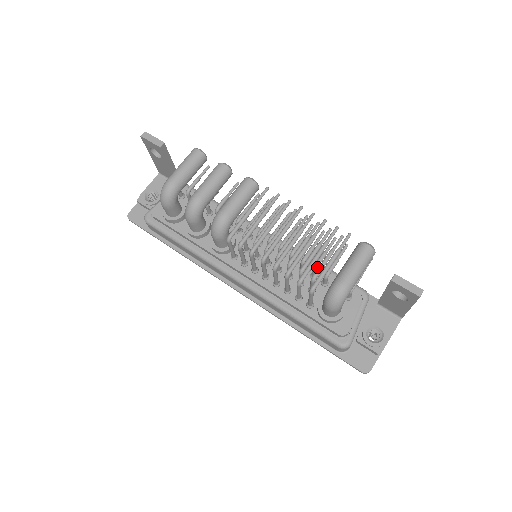
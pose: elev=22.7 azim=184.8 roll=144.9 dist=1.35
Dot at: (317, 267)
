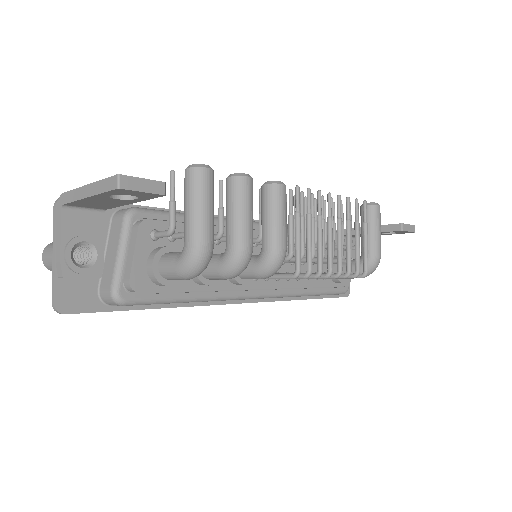
Dot at: (335, 243)
